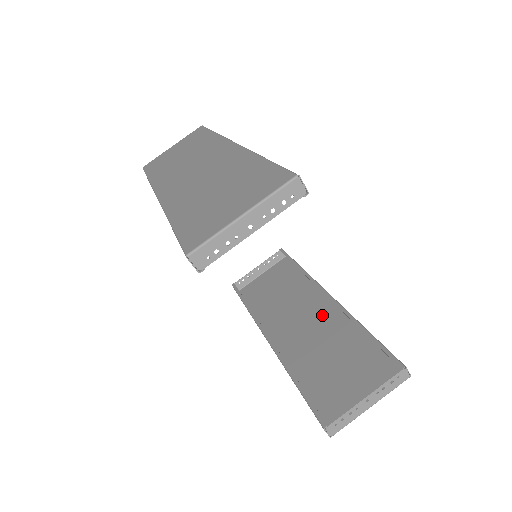
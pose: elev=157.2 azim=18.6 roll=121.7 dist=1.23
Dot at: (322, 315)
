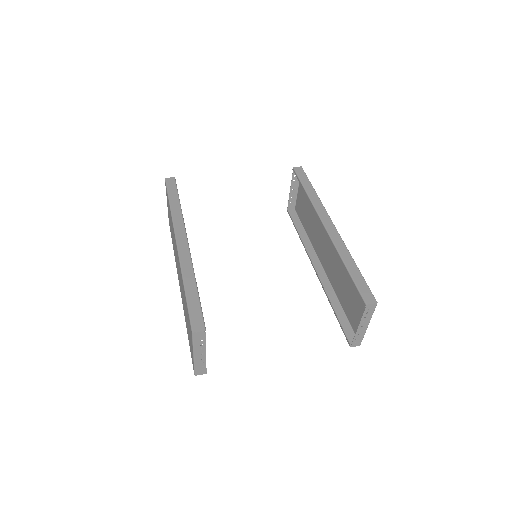
Dot at: occluded
